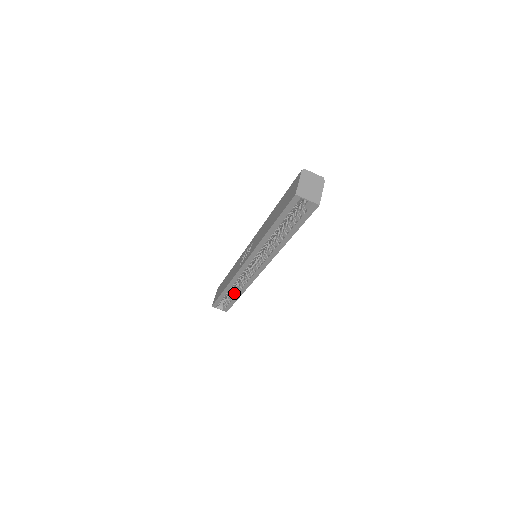
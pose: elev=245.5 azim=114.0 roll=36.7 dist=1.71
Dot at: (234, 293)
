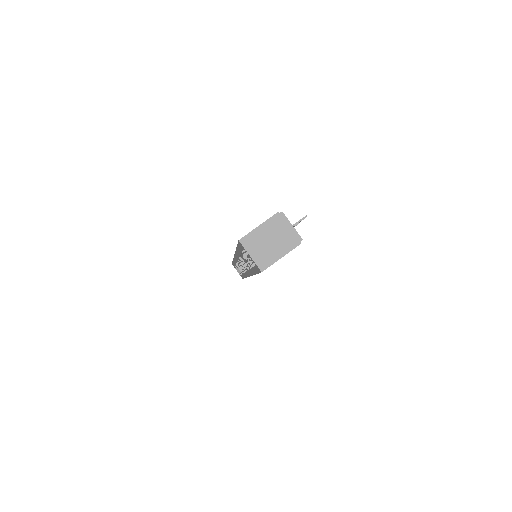
Dot at: (242, 270)
